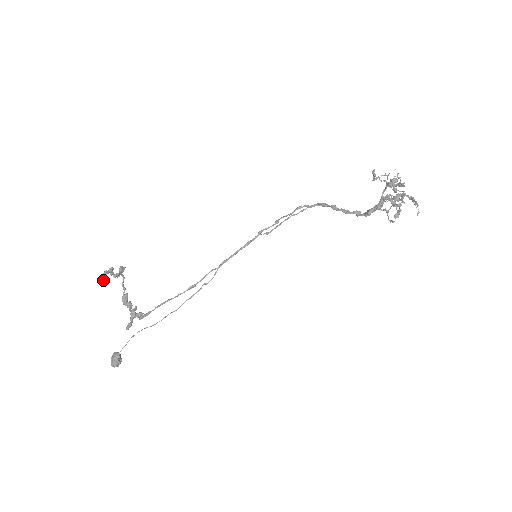
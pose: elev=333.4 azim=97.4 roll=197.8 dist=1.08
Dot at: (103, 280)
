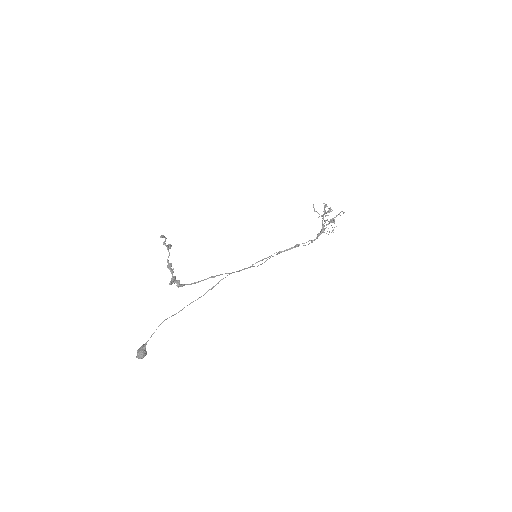
Dot at: (162, 237)
